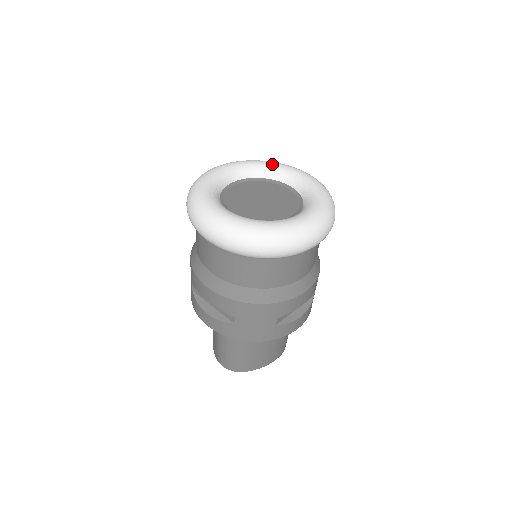
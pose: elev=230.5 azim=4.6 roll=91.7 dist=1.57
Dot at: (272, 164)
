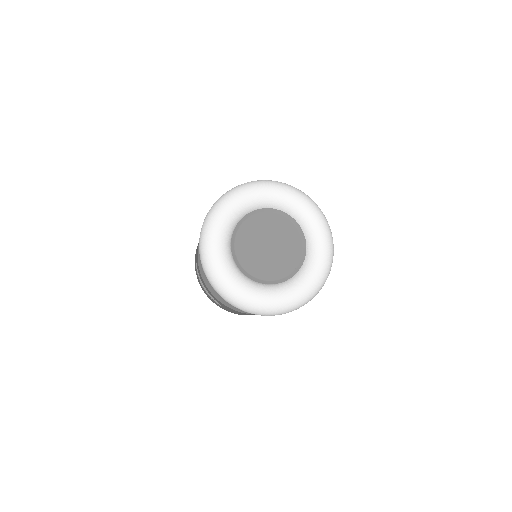
Dot at: (294, 199)
